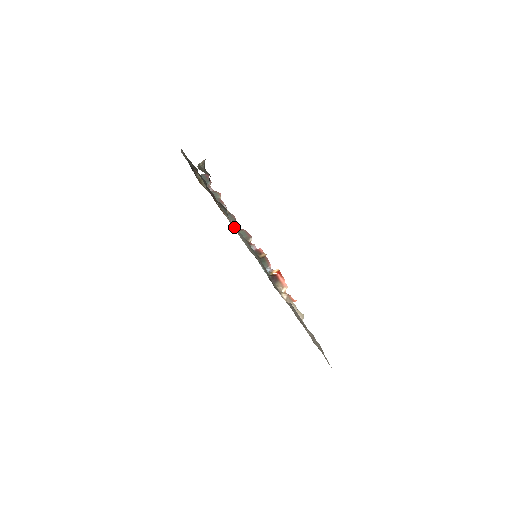
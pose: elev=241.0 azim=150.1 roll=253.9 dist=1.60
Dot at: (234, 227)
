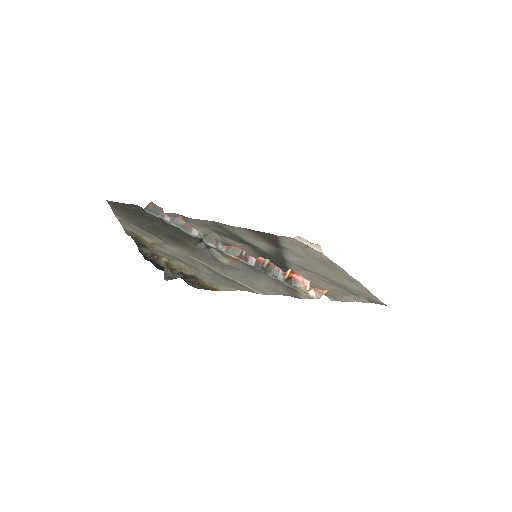
Dot at: (228, 273)
